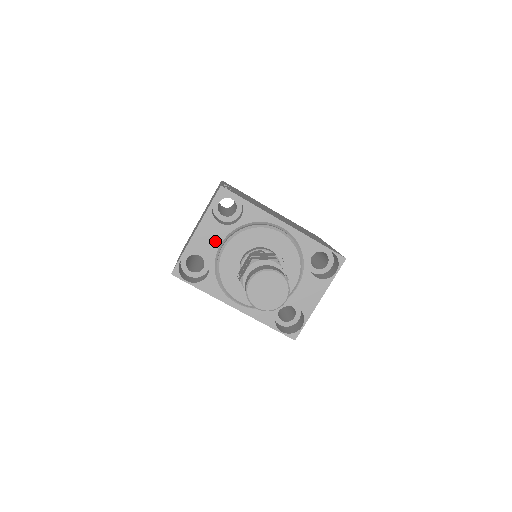
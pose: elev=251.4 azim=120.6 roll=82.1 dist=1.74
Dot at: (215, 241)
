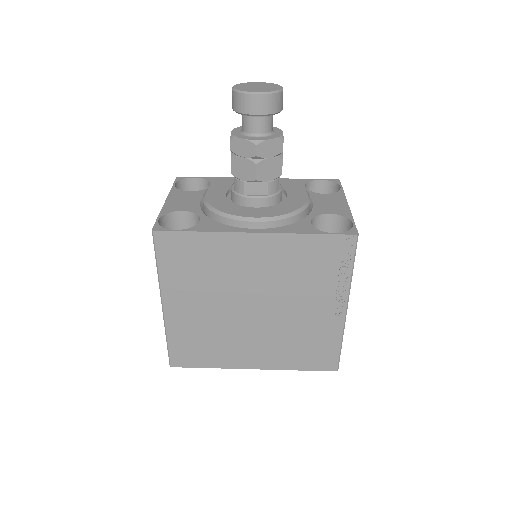
Dot at: (193, 201)
